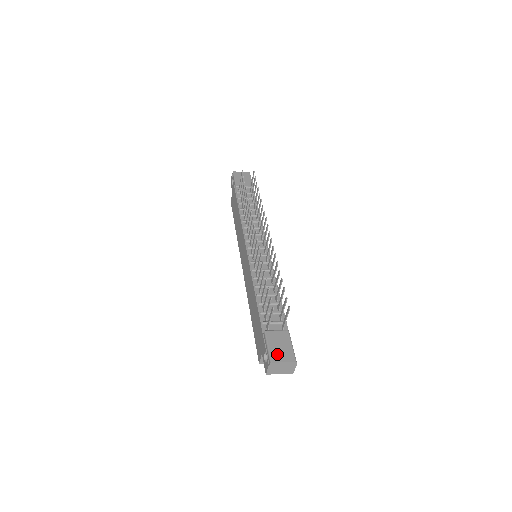
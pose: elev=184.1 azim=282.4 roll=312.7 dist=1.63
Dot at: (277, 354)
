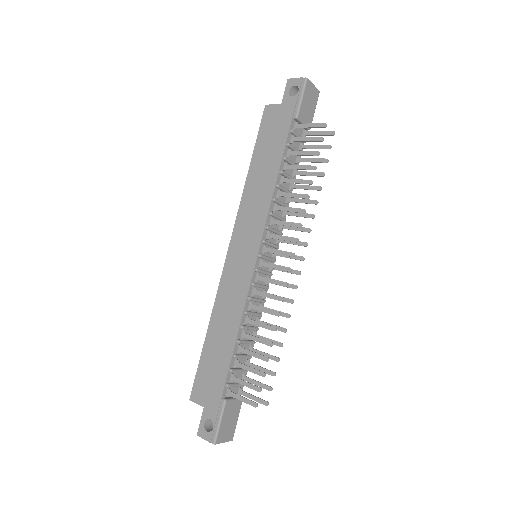
Dot at: (223, 433)
